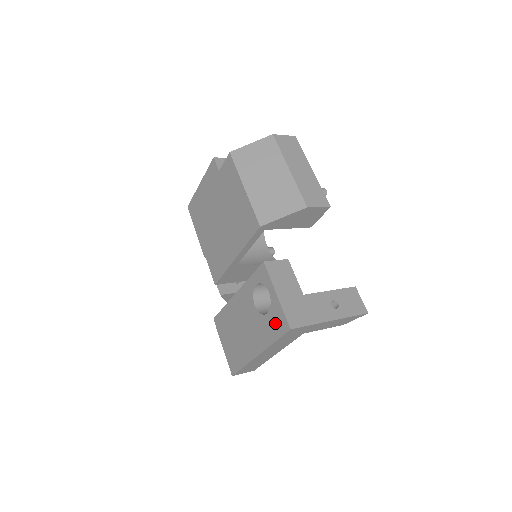
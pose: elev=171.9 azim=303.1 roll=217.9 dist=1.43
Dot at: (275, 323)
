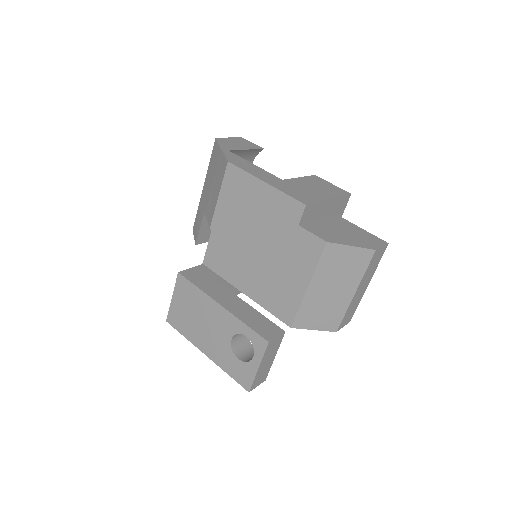
Dot at: (240, 372)
